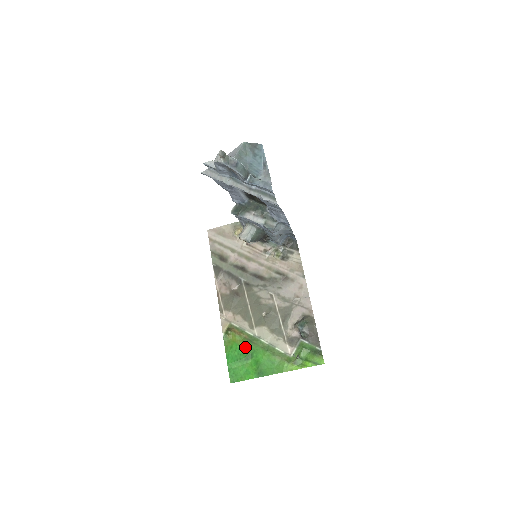
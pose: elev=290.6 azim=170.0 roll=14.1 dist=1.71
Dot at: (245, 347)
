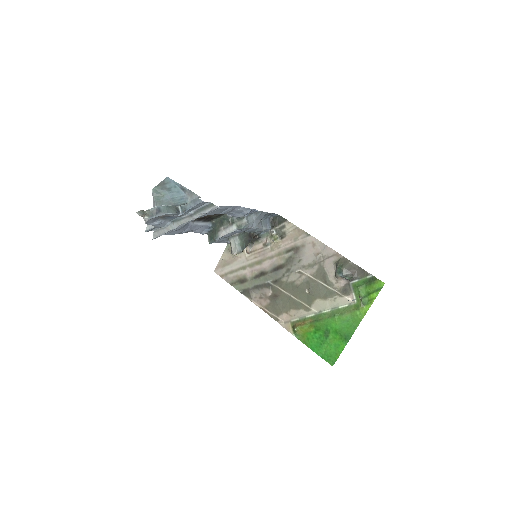
Dot at: (317, 329)
